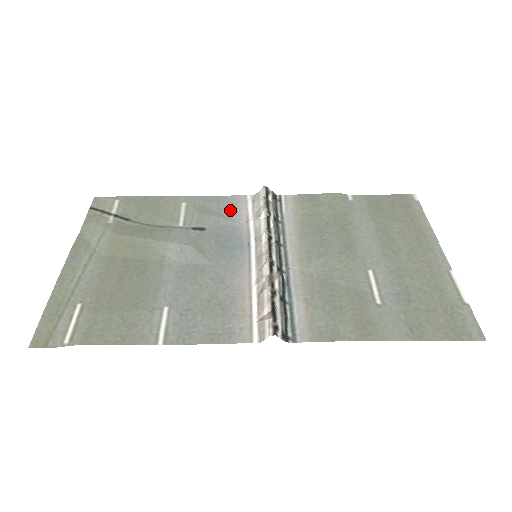
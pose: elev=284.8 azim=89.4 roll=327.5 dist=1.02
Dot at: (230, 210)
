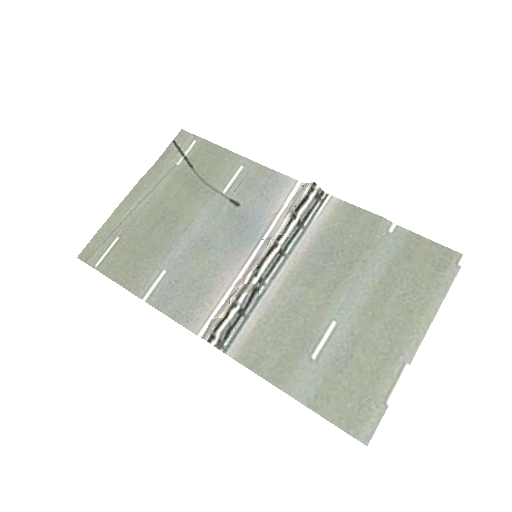
Dot at: (272, 193)
